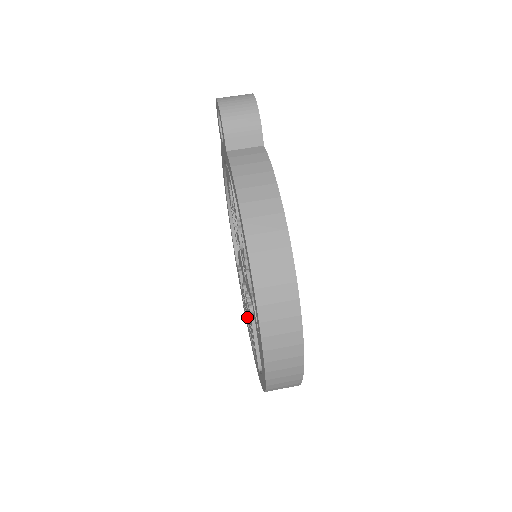
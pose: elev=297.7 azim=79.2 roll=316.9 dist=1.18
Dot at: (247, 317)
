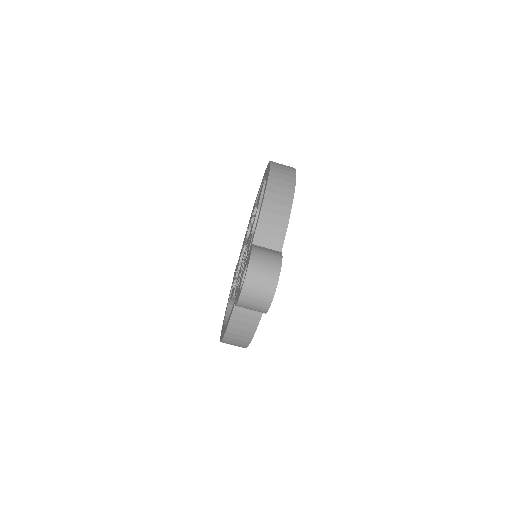
Dot at: (243, 243)
